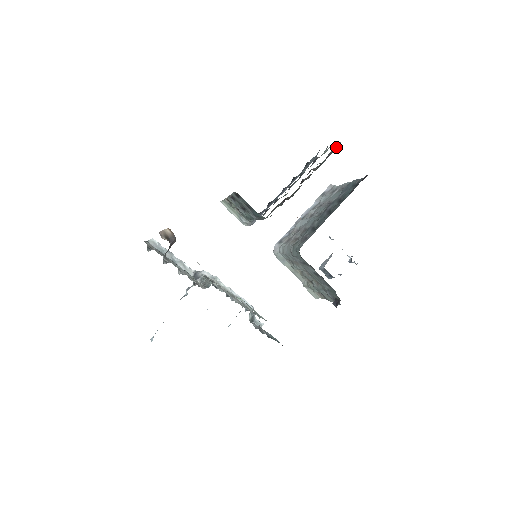
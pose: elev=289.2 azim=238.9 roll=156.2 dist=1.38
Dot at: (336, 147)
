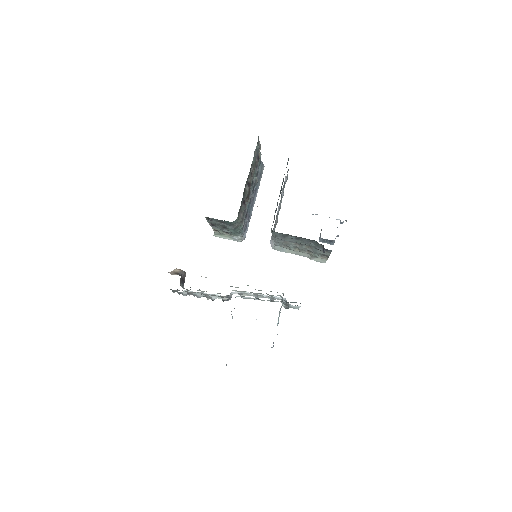
Dot at: (257, 146)
